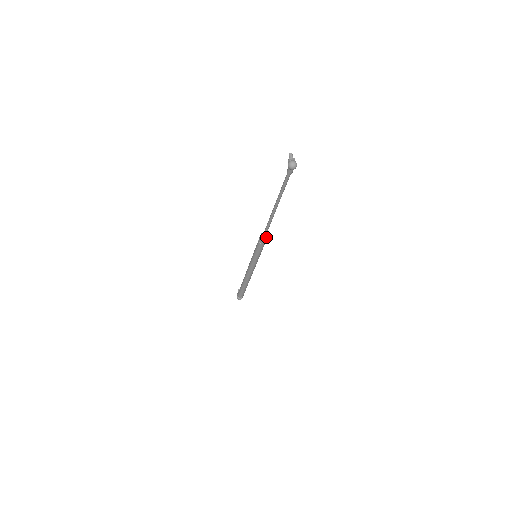
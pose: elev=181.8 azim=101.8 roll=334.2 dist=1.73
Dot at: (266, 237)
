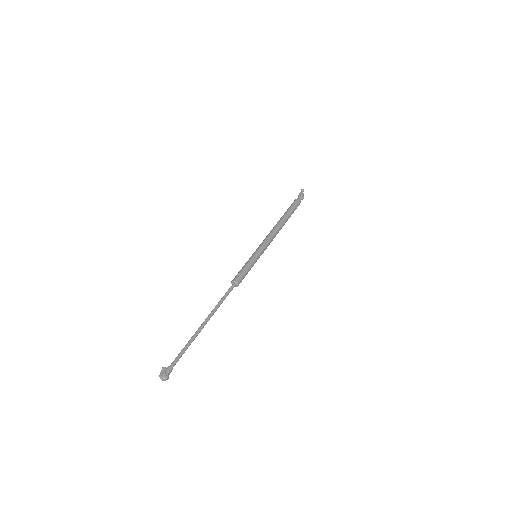
Dot at: occluded
